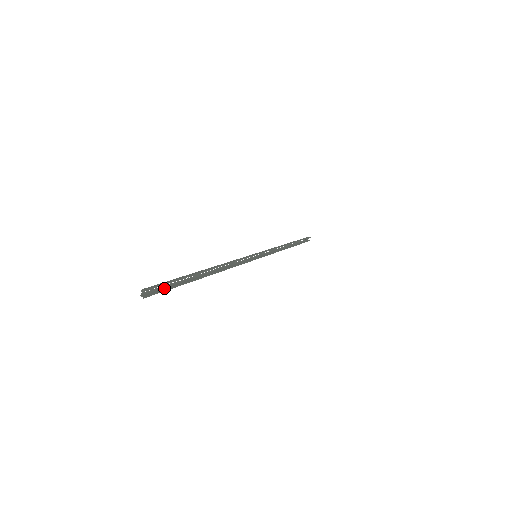
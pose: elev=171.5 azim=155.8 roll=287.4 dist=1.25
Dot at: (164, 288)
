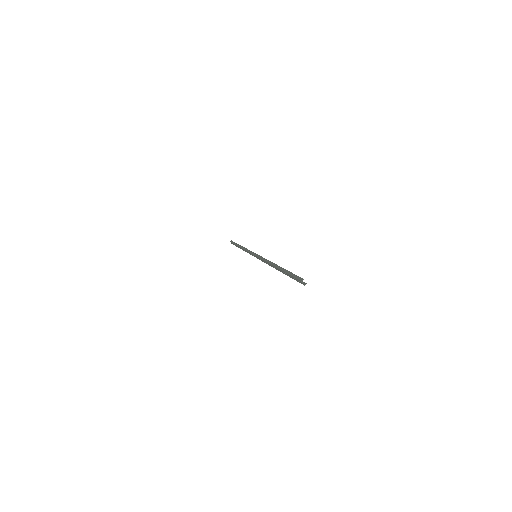
Dot at: occluded
